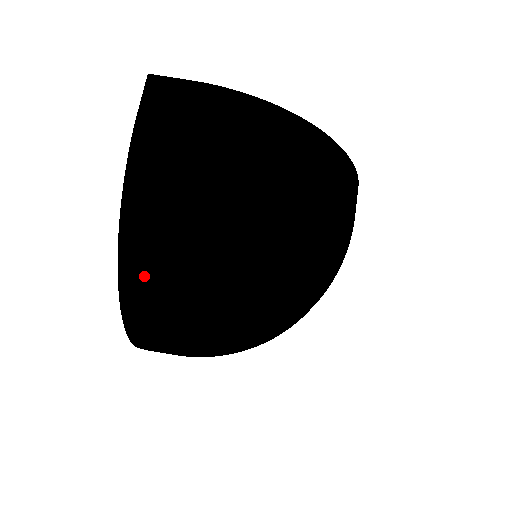
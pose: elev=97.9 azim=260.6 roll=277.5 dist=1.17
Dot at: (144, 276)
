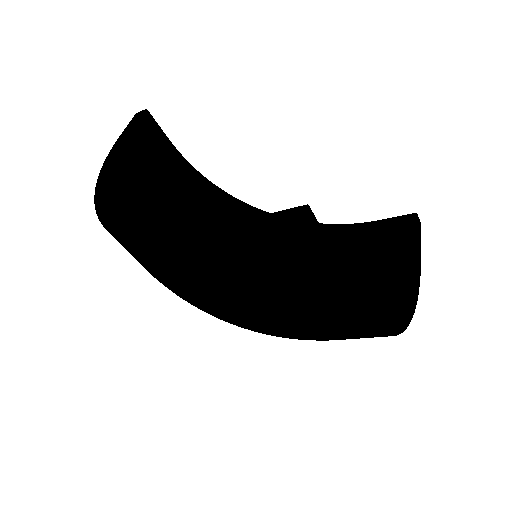
Dot at: occluded
